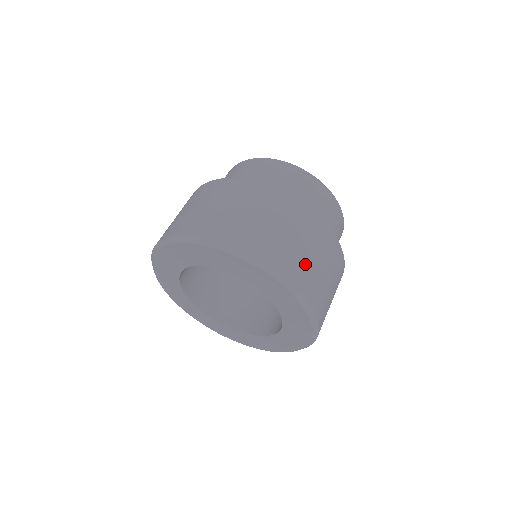
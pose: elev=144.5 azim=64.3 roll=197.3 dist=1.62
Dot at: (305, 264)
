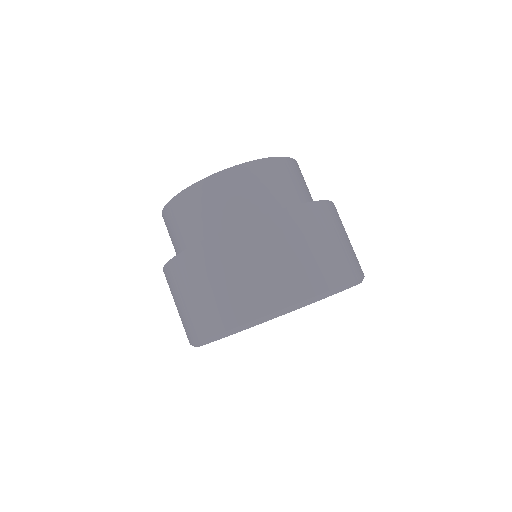
Dot at: (353, 252)
